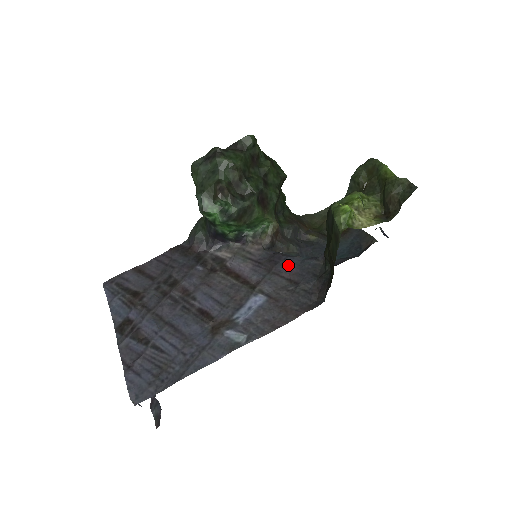
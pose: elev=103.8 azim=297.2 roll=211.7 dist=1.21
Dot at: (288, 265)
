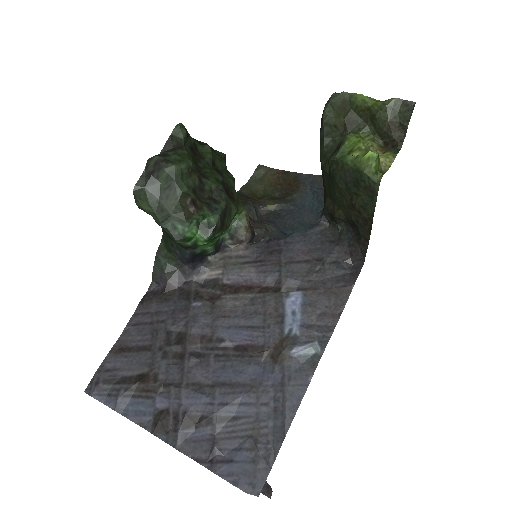
Dot at: (294, 247)
